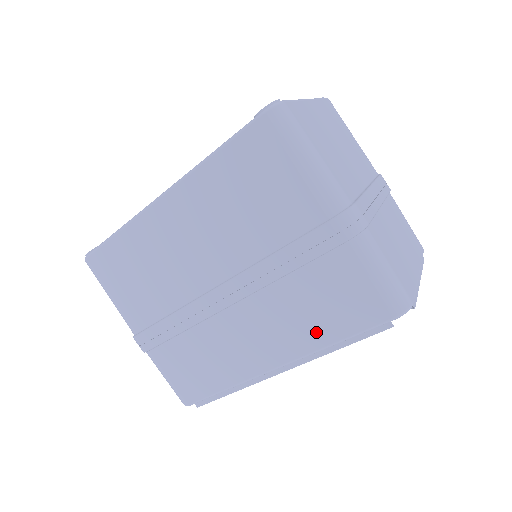
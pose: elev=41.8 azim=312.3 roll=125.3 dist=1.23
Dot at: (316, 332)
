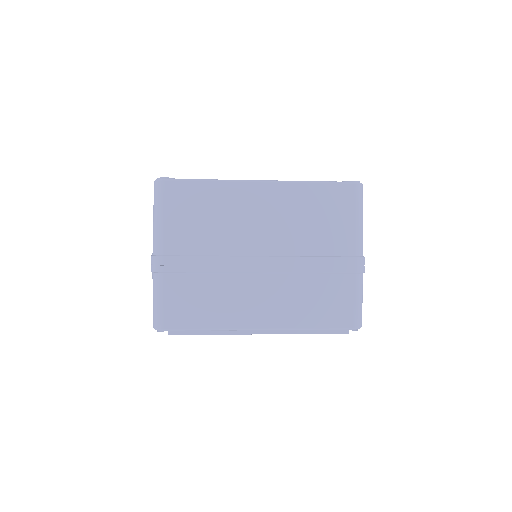
Dot at: (304, 316)
